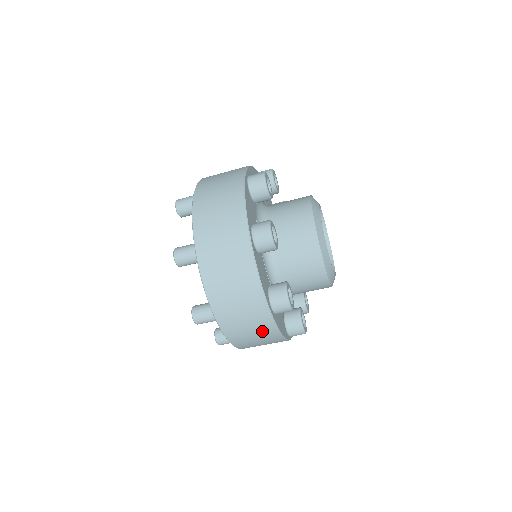
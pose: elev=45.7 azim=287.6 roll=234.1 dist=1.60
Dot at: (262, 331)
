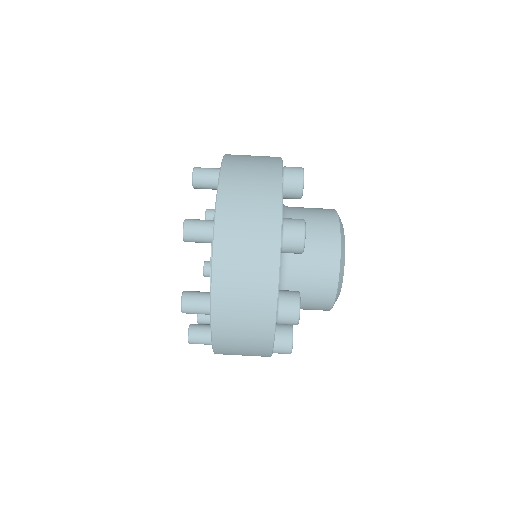
Dot at: (260, 259)
